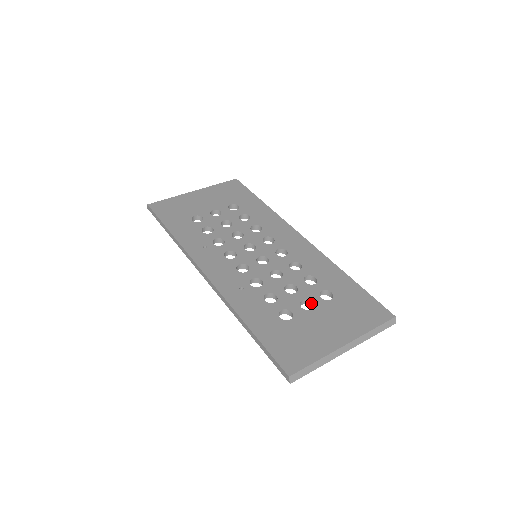
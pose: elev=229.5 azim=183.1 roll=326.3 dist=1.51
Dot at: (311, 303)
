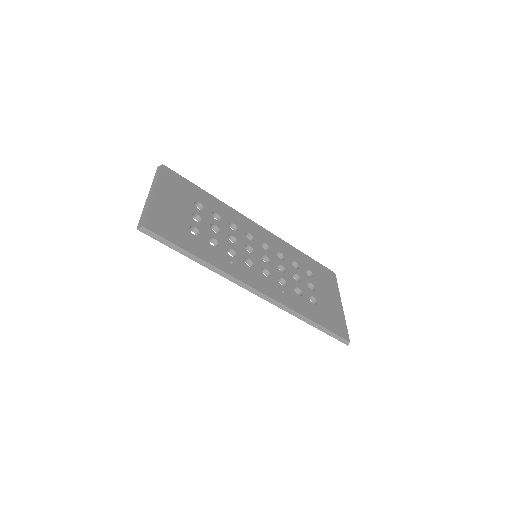
Dot at: (309, 283)
